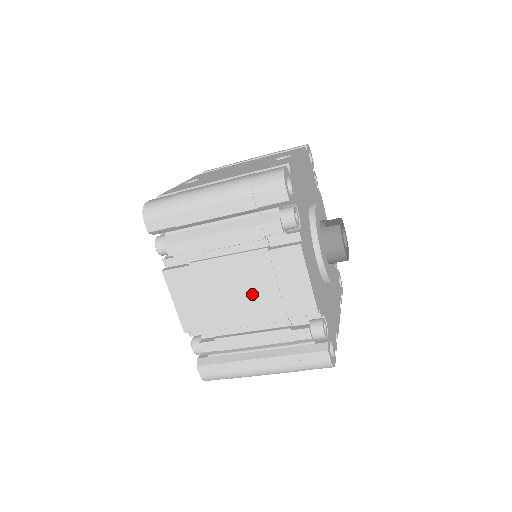
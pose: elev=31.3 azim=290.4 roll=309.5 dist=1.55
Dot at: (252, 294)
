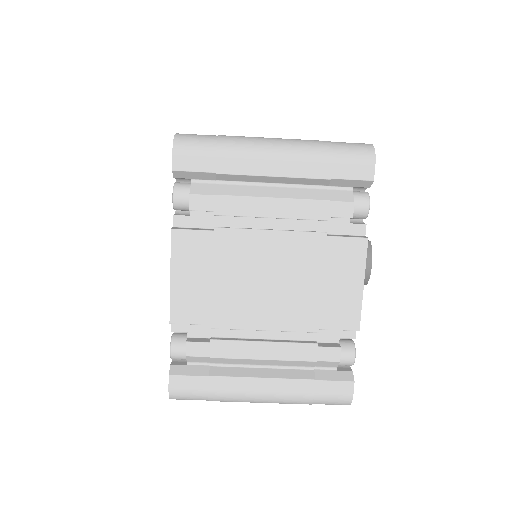
Dot at: (285, 288)
